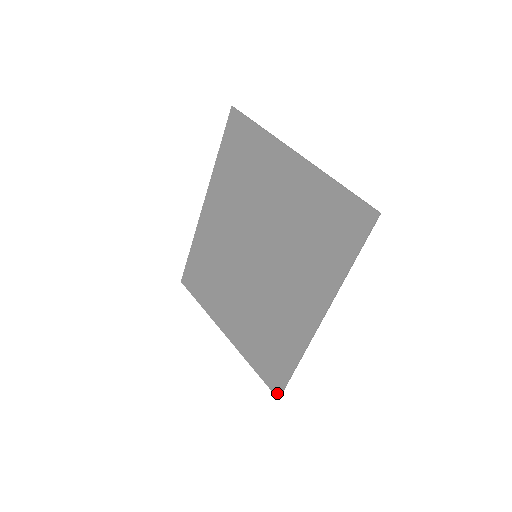
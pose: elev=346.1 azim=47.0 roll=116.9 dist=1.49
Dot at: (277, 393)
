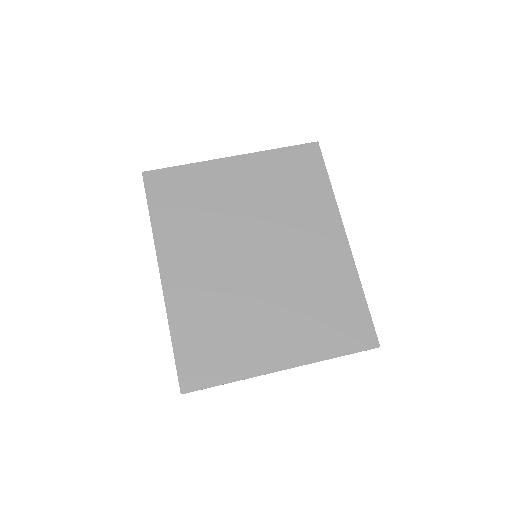
Dot at: (374, 343)
